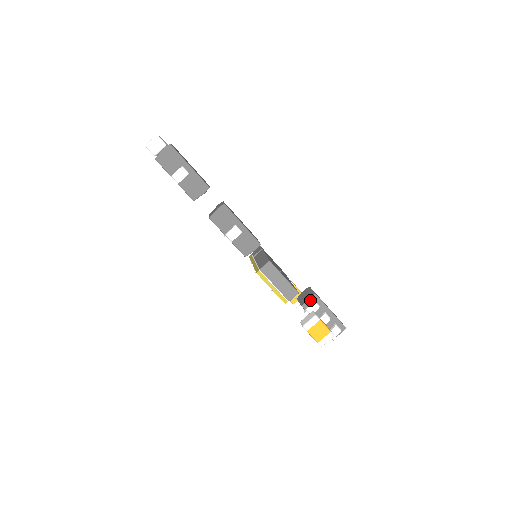
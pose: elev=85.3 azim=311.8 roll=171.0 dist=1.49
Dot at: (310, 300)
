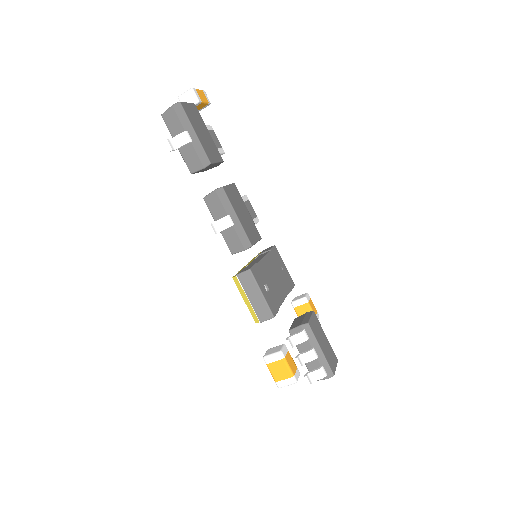
Dot at: (300, 328)
